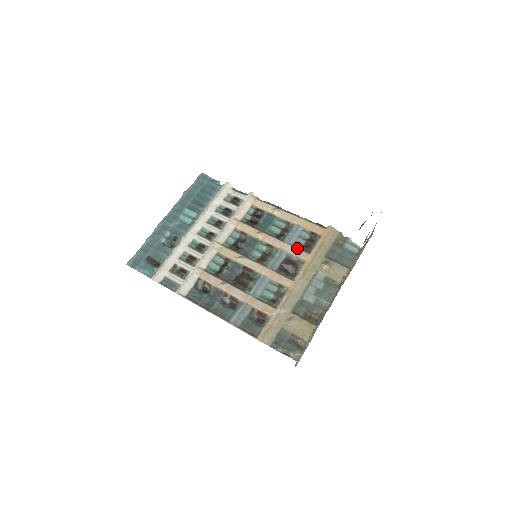
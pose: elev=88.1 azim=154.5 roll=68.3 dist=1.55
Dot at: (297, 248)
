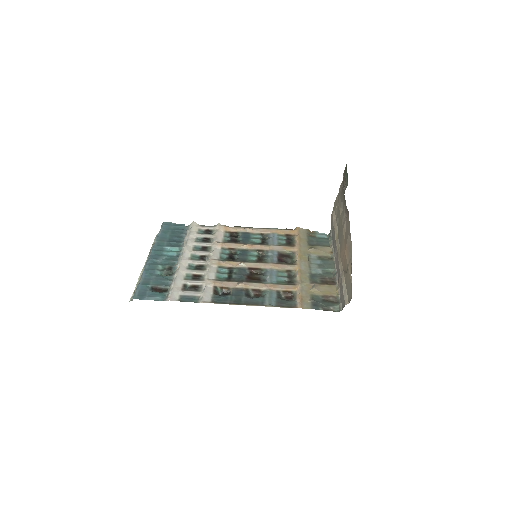
Dot at: (283, 246)
